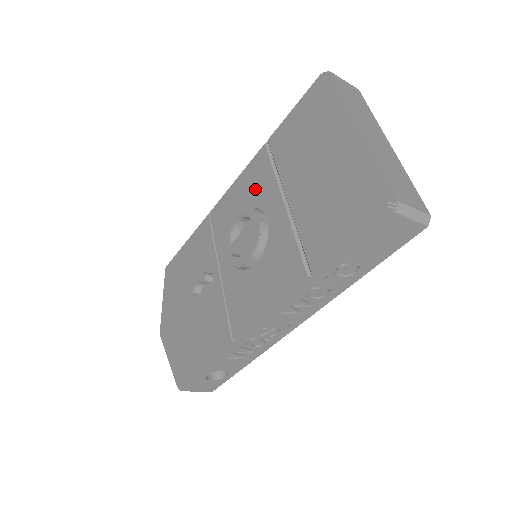
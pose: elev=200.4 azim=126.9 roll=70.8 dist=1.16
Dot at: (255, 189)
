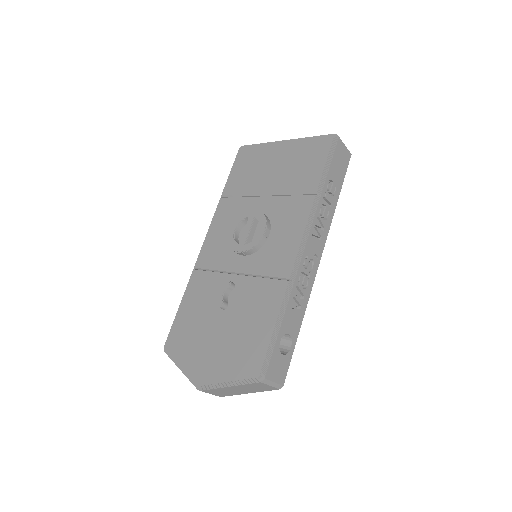
Dot at: (232, 216)
